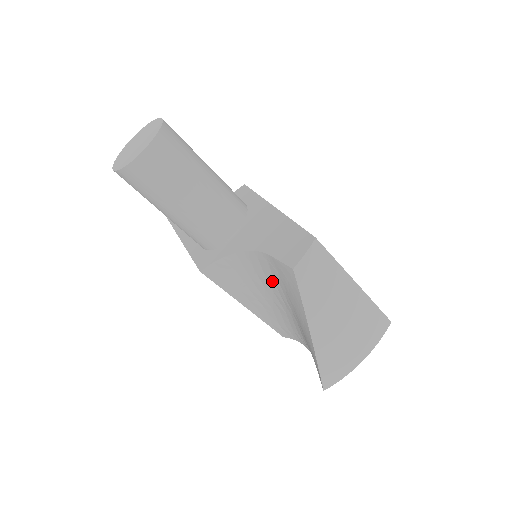
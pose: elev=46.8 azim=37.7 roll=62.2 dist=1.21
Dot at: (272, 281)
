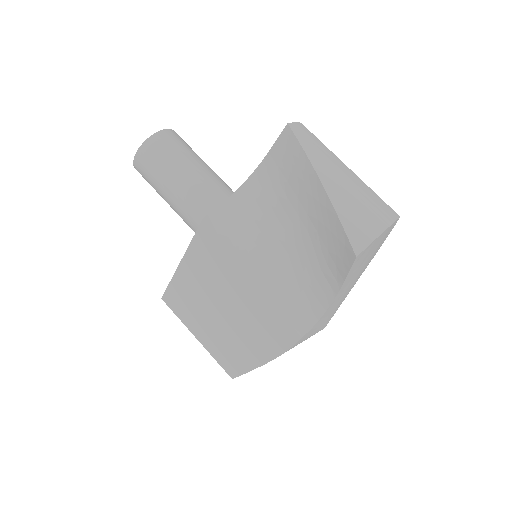
Dot at: (274, 197)
